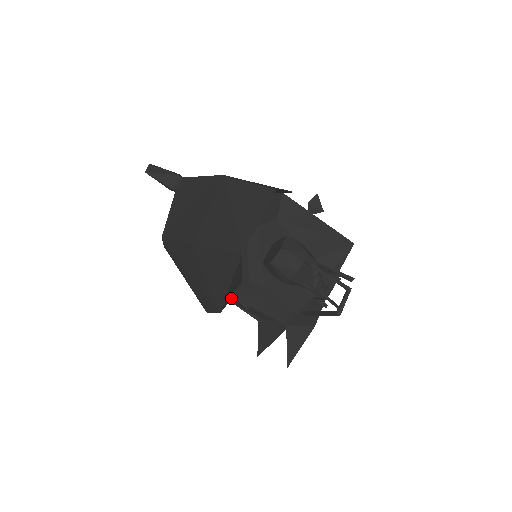
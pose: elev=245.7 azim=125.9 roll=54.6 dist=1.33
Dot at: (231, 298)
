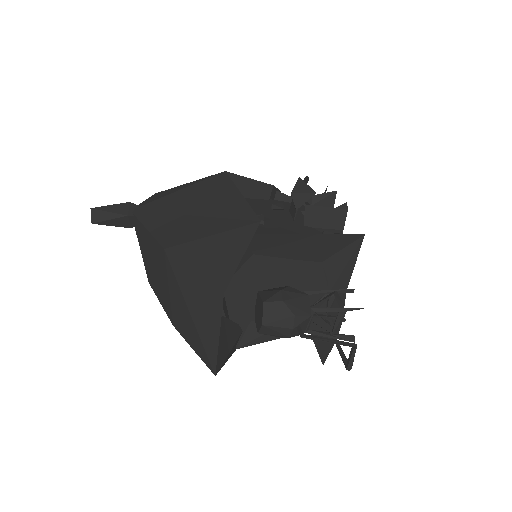
Dot at: occluded
